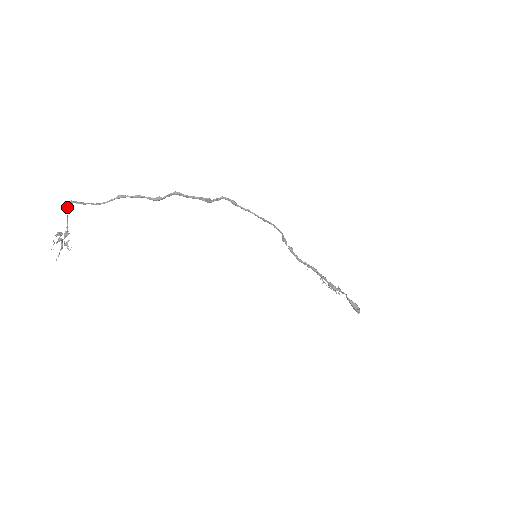
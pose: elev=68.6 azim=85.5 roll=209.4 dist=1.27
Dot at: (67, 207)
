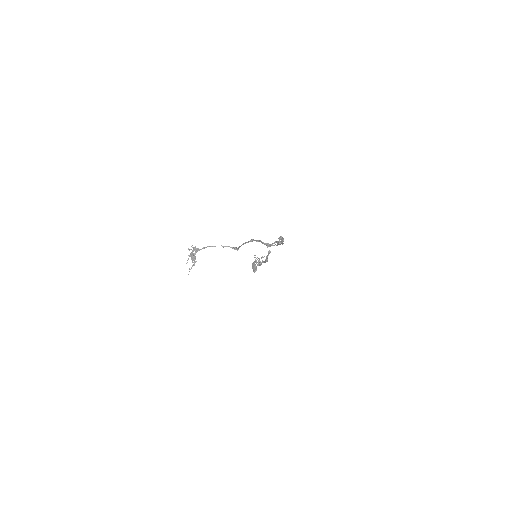
Dot at: (225, 246)
